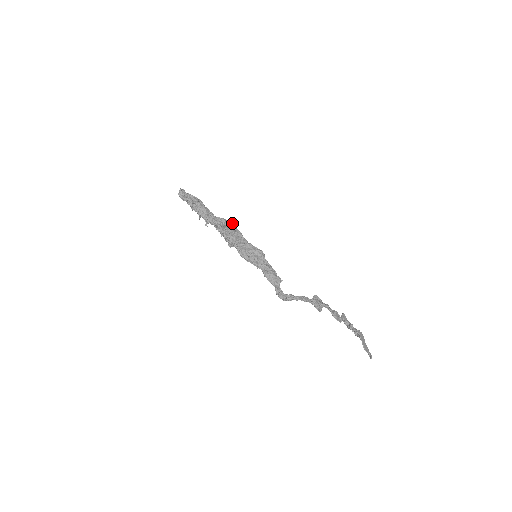
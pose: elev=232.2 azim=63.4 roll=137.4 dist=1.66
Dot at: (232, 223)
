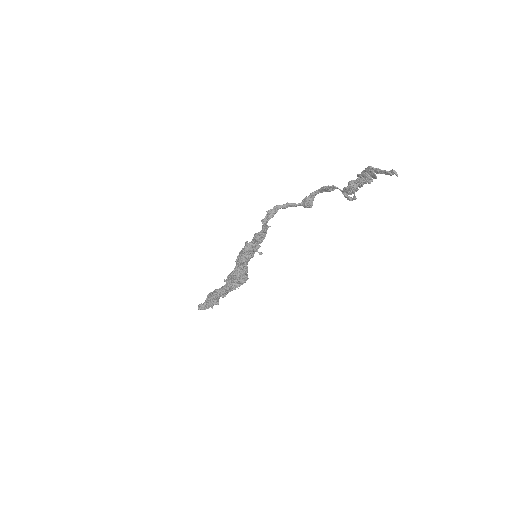
Dot at: occluded
